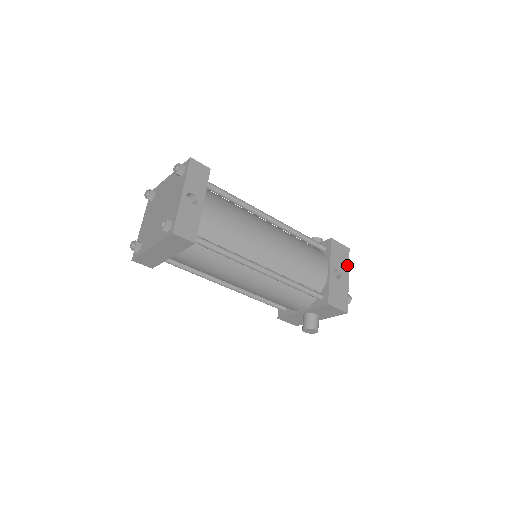
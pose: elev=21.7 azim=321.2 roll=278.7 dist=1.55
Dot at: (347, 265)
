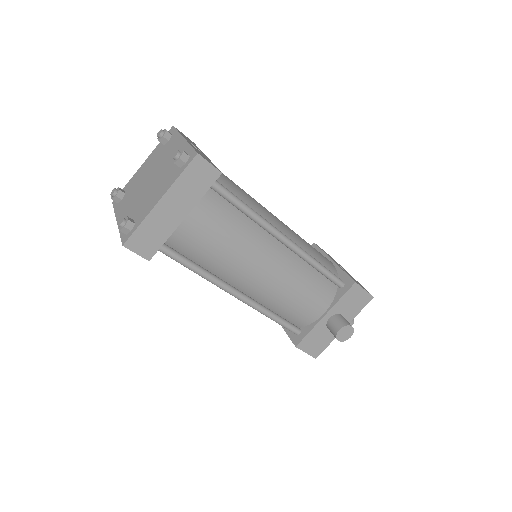
Dot at: occluded
